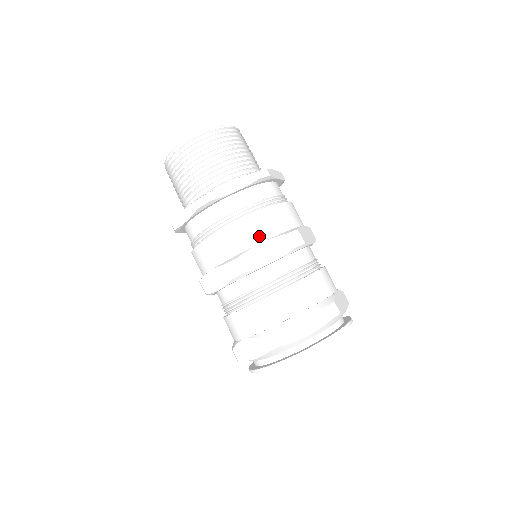
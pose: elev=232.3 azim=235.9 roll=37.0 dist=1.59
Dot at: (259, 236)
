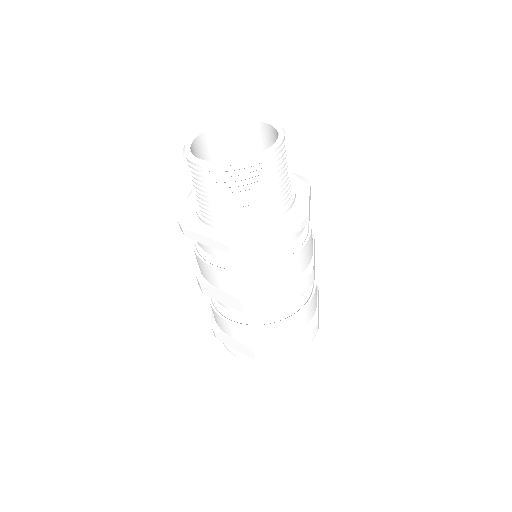
Dot at: (280, 282)
